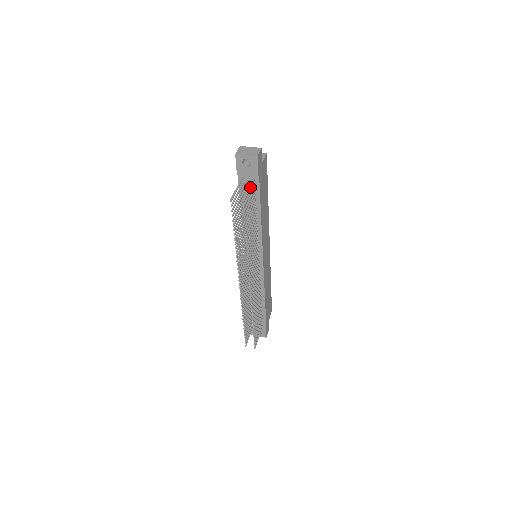
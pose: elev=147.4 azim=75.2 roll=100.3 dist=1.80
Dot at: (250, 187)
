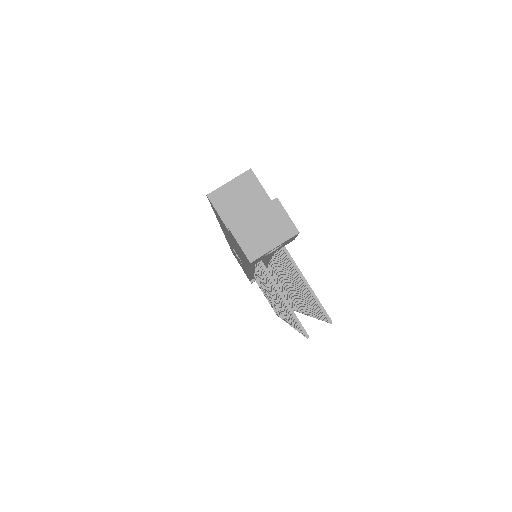
Dot at: (301, 275)
